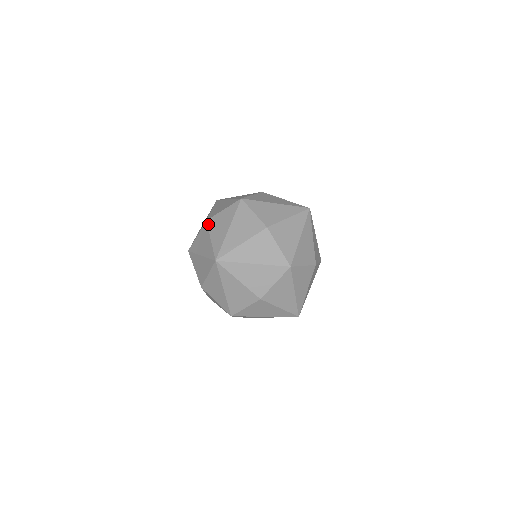
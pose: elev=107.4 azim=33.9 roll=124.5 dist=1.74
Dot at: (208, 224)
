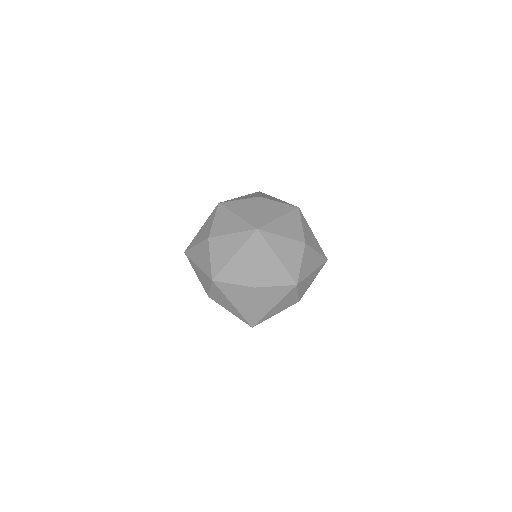
Dot at: (260, 200)
